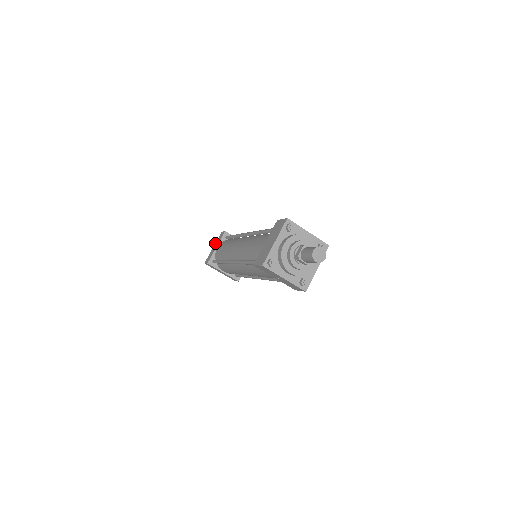
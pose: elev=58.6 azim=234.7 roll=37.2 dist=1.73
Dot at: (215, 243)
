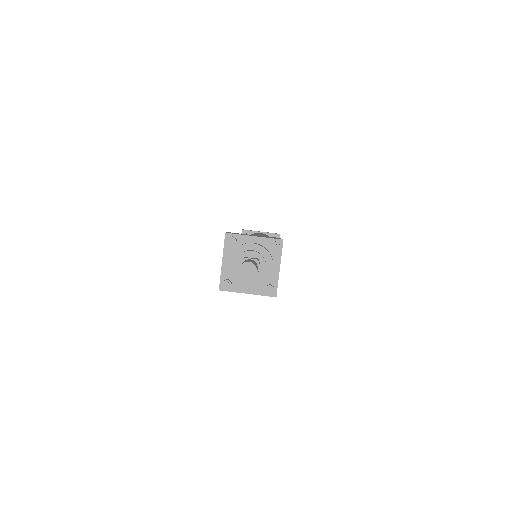
Dot at: occluded
